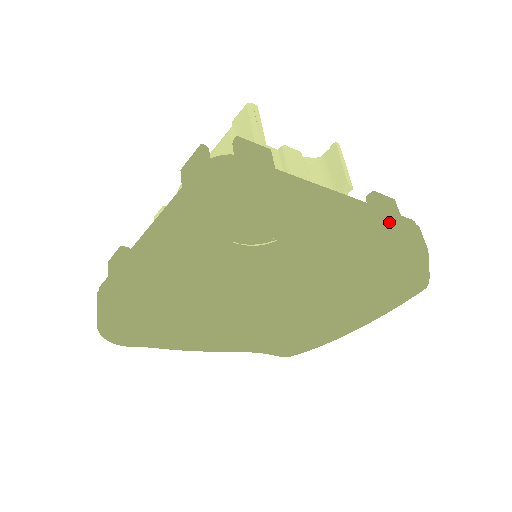
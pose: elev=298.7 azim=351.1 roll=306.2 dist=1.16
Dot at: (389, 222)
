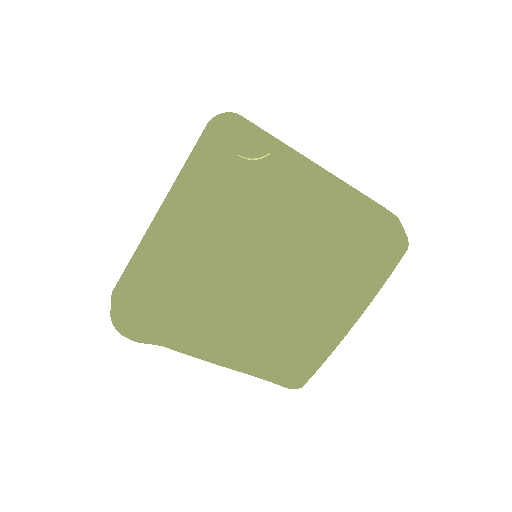
Dot at: (360, 192)
